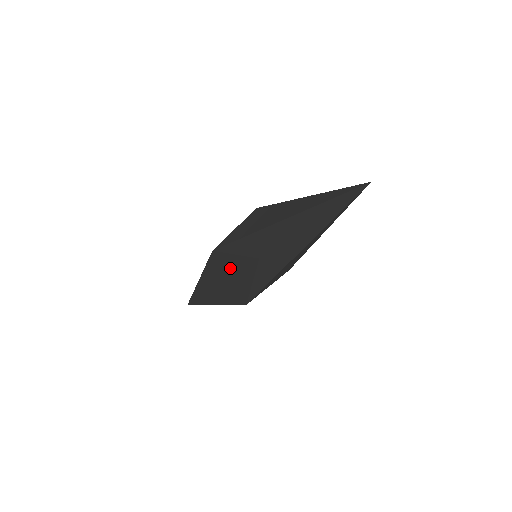
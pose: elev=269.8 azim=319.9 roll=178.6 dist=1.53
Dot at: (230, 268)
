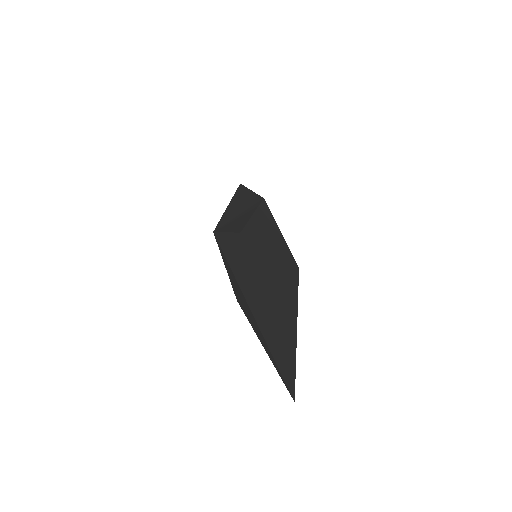
Dot at: occluded
